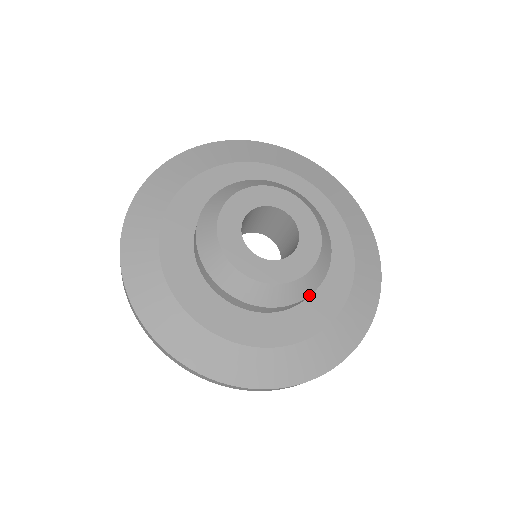
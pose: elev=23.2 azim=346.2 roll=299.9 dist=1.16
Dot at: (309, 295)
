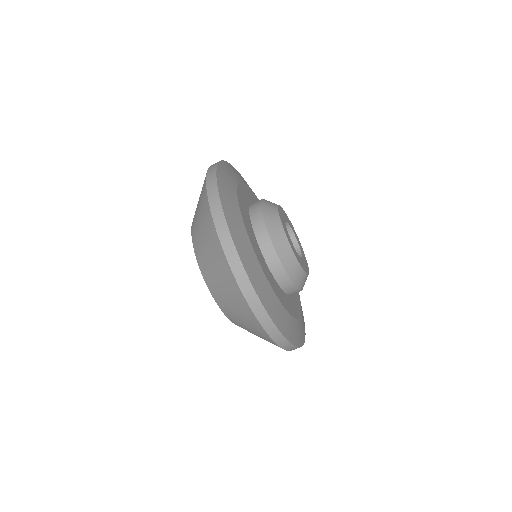
Dot at: occluded
